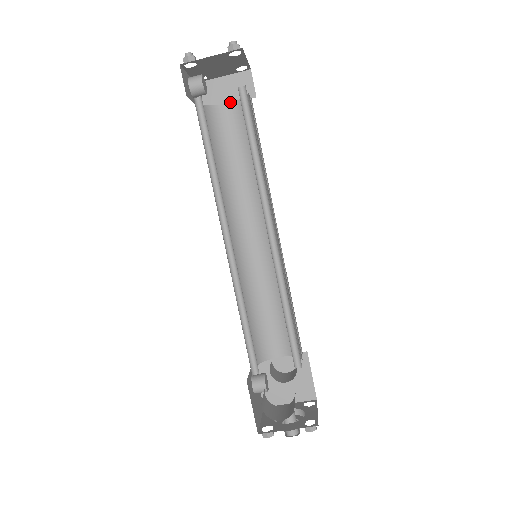
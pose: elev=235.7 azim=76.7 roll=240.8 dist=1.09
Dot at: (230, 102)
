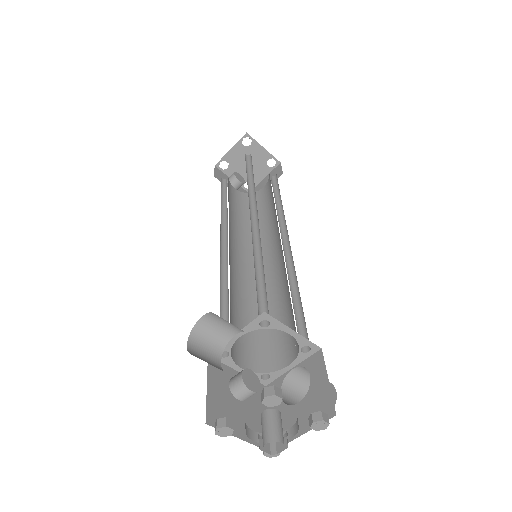
Dot at: (265, 186)
